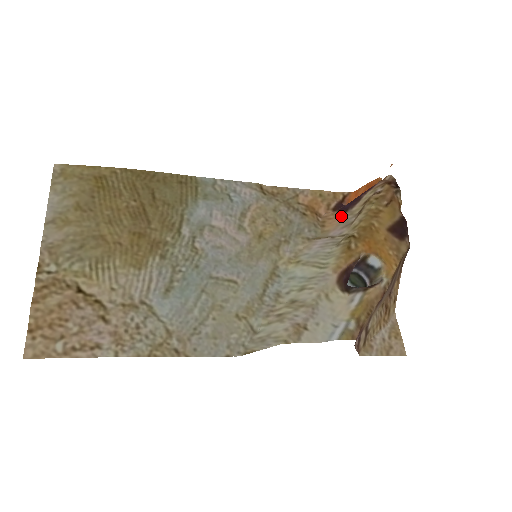
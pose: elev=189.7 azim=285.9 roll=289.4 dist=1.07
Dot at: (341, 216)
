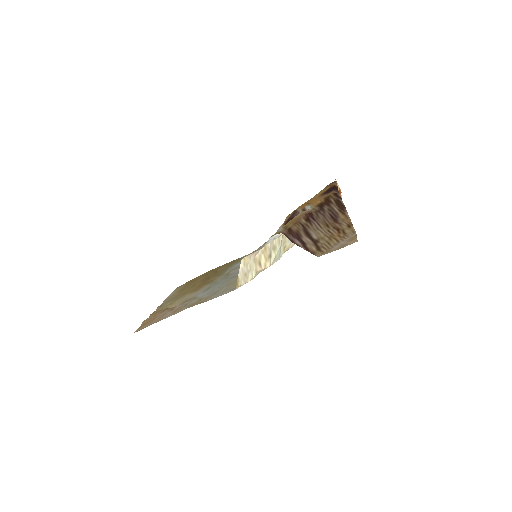
Dot at: occluded
